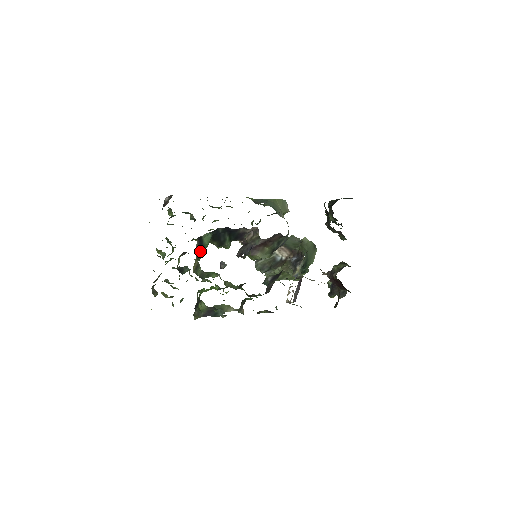
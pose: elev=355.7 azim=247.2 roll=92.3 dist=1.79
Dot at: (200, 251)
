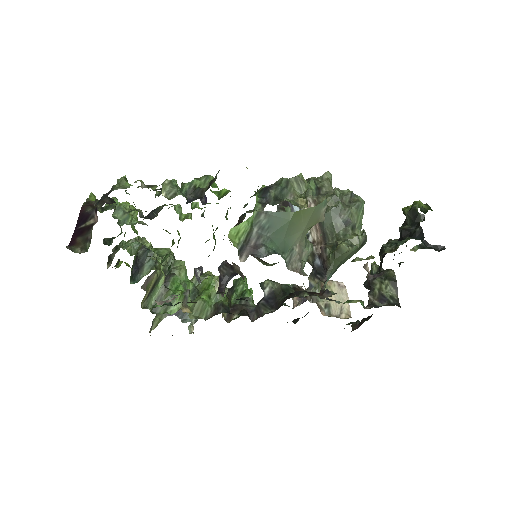
Dot at: (163, 259)
